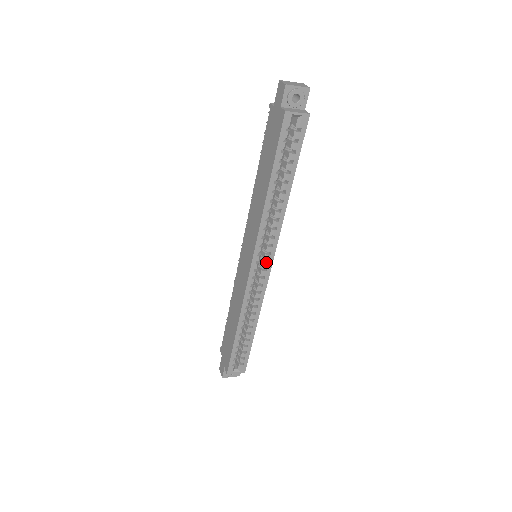
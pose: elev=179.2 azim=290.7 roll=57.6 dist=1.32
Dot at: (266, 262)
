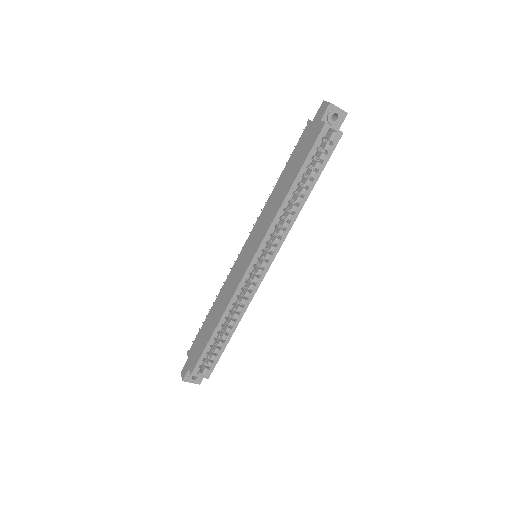
Dot at: (266, 261)
